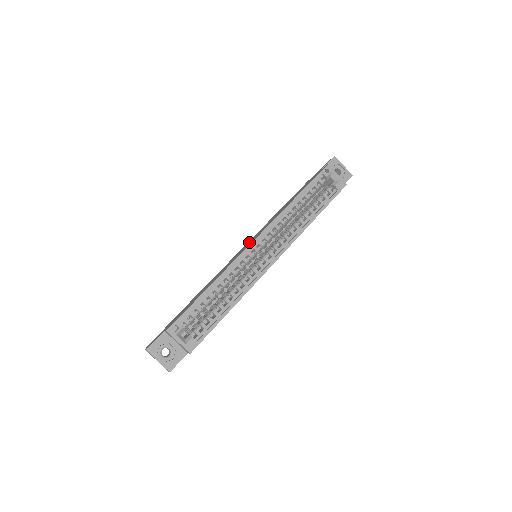
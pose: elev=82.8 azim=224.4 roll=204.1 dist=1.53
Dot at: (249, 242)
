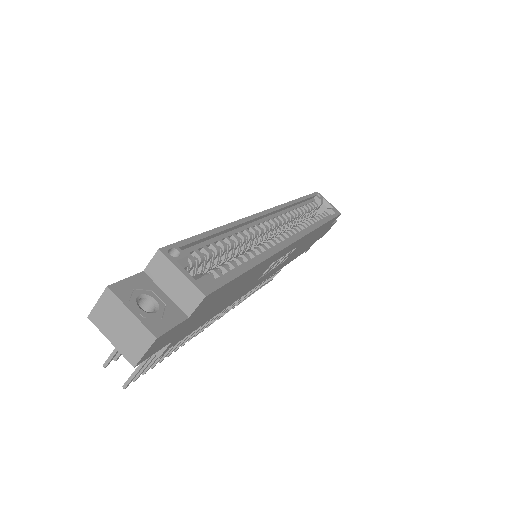
Dot at: occluded
